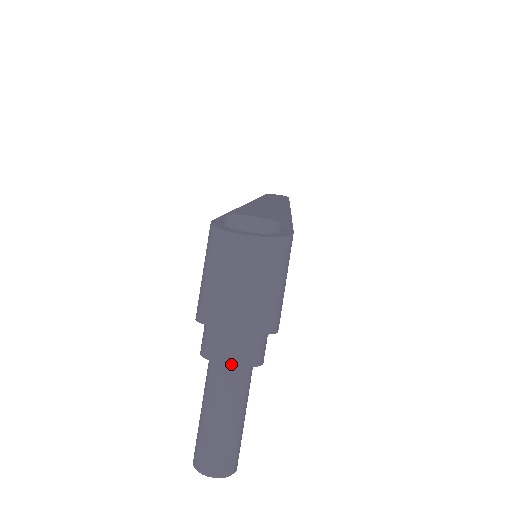
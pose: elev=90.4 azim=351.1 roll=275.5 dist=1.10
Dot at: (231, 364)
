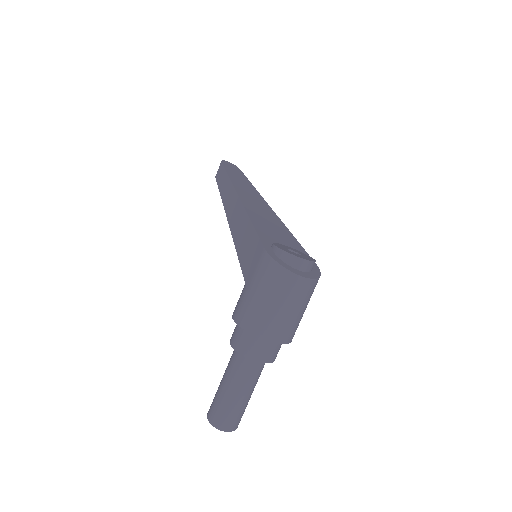
Dot at: (266, 362)
